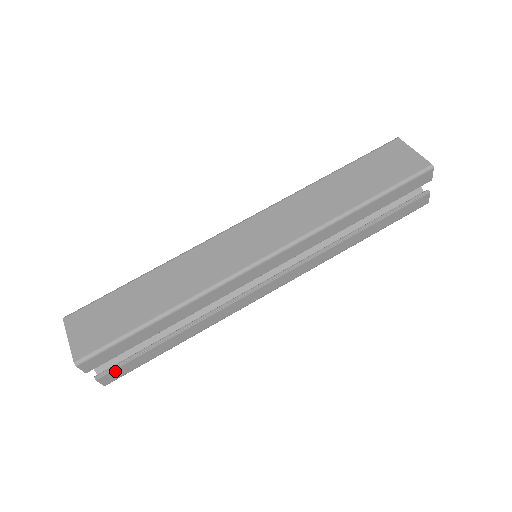
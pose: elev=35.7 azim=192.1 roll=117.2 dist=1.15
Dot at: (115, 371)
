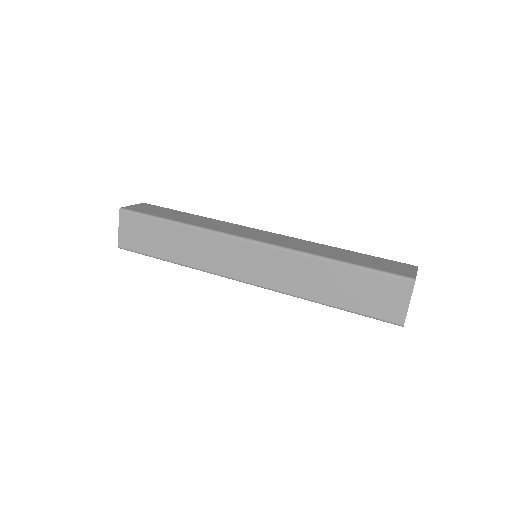
Dot at: occluded
